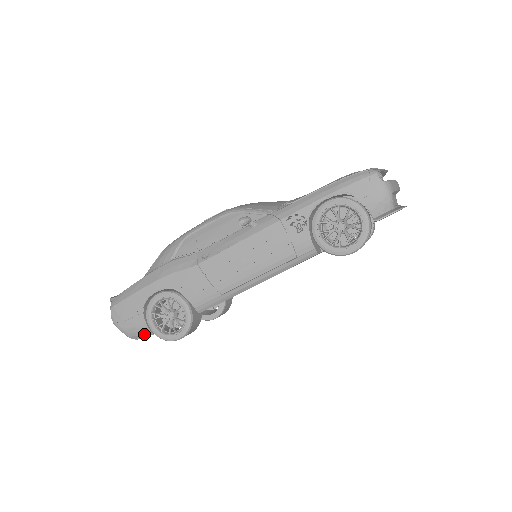
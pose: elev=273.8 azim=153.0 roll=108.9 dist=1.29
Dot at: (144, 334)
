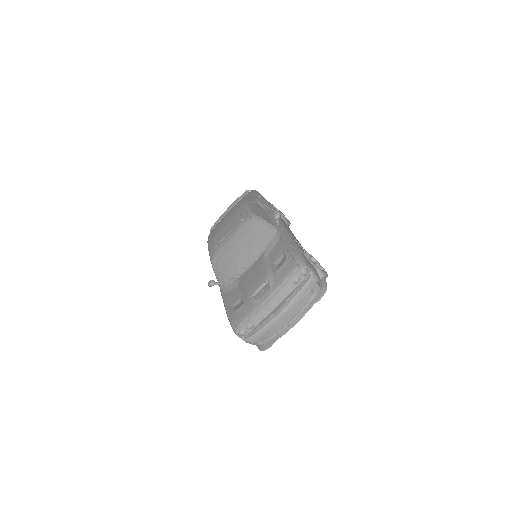
Dot at: occluded
